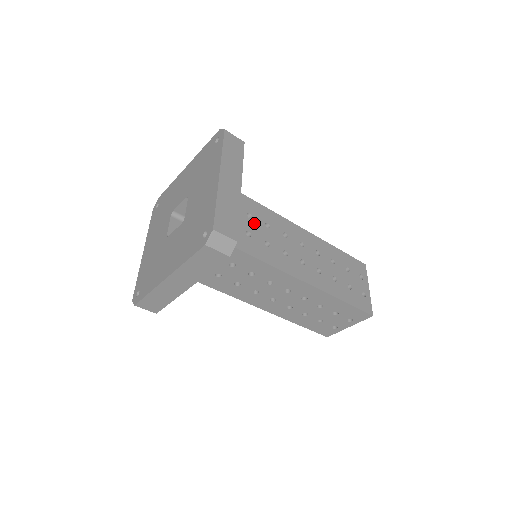
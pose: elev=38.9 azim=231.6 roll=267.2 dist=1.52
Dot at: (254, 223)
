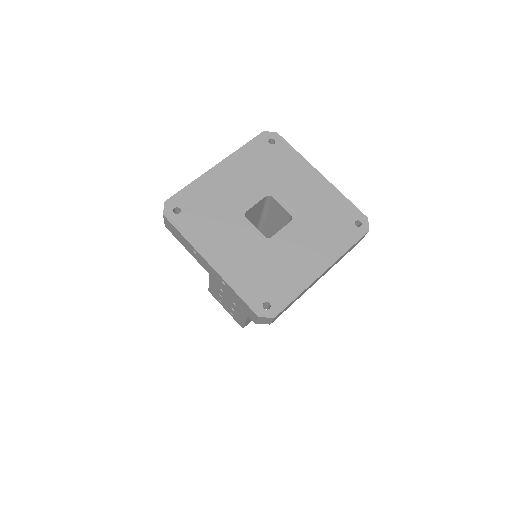
Dot at: occluded
